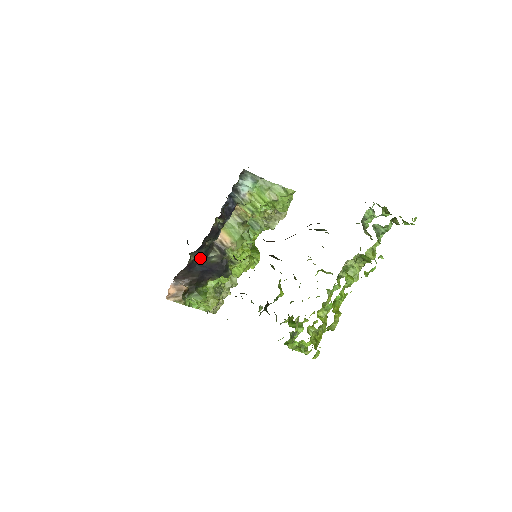
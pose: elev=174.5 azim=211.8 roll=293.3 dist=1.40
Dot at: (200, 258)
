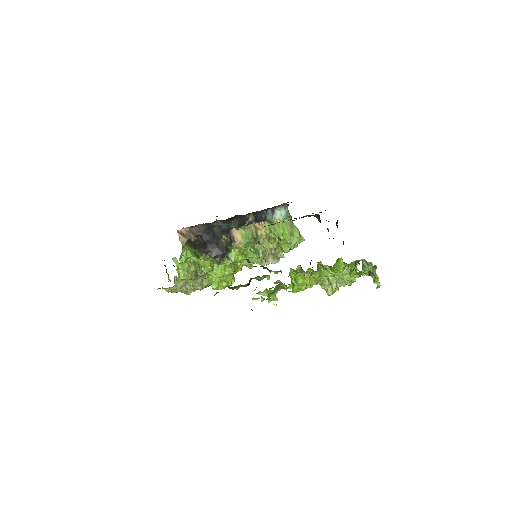
Dot at: (217, 230)
